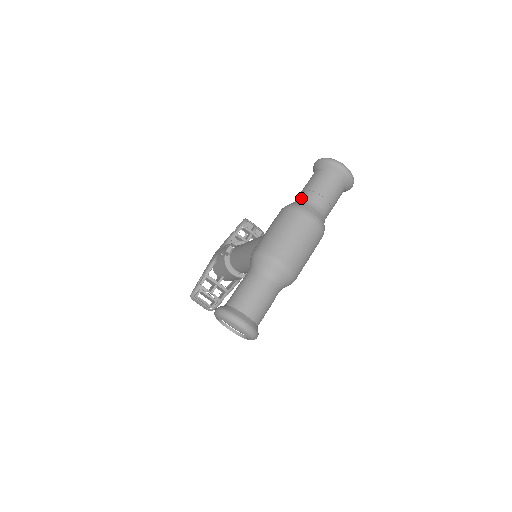
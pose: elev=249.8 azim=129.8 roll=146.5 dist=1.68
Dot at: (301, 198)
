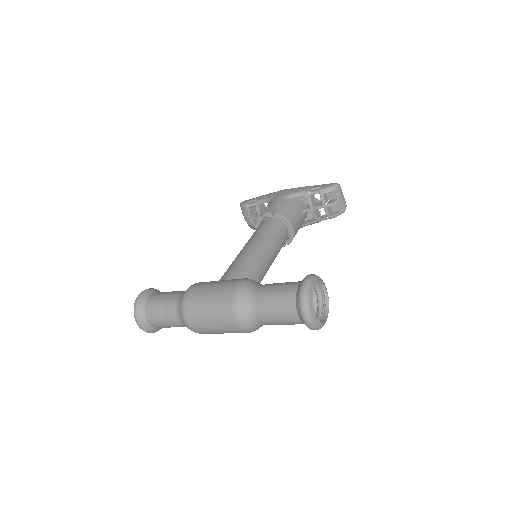
Dot at: (255, 295)
